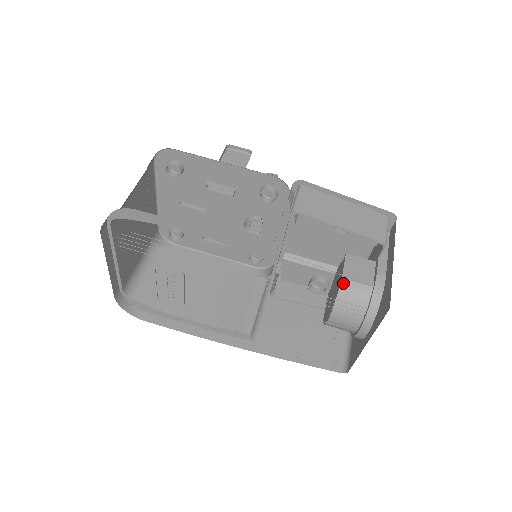
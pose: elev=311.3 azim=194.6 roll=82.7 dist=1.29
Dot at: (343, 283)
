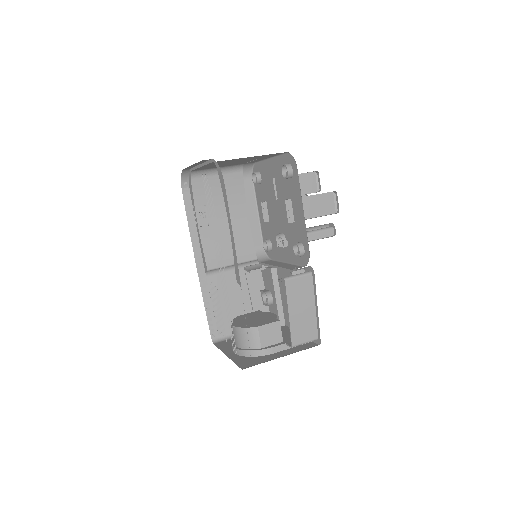
Dot at: (255, 329)
